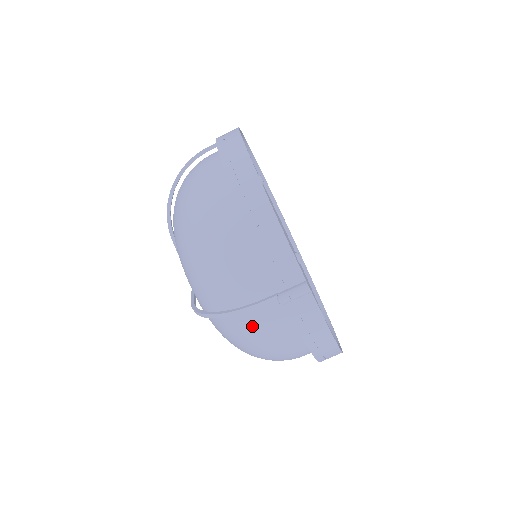
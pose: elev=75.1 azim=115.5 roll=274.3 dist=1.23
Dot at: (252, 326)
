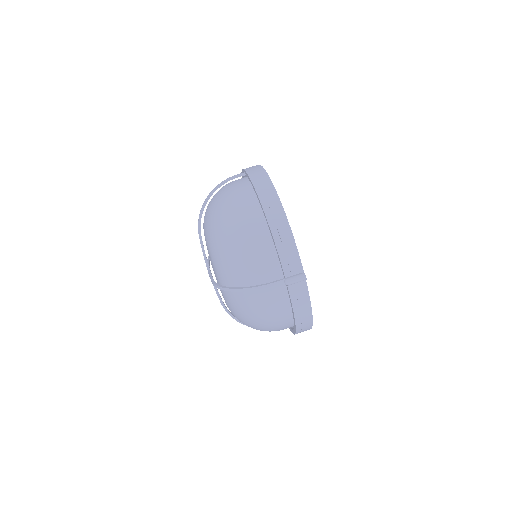
Dot at: (261, 300)
